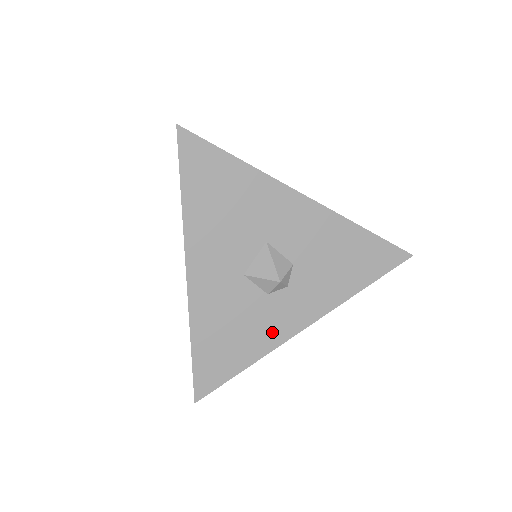
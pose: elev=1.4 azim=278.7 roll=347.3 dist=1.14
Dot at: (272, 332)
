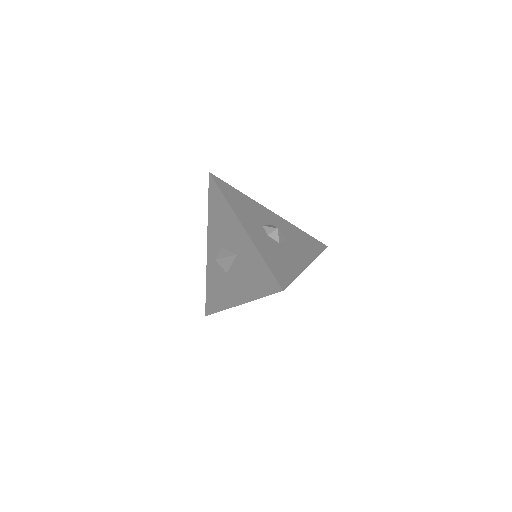
Dot at: occluded
